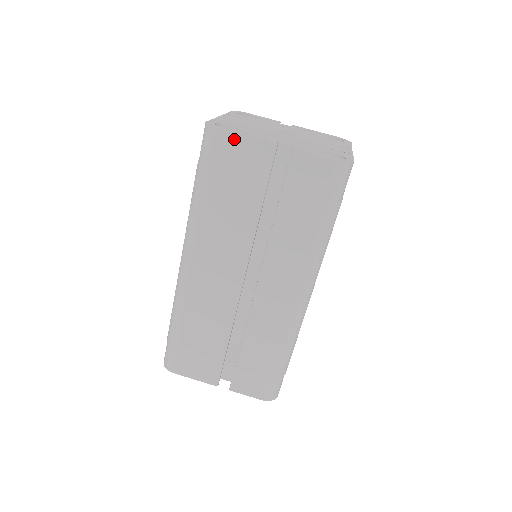
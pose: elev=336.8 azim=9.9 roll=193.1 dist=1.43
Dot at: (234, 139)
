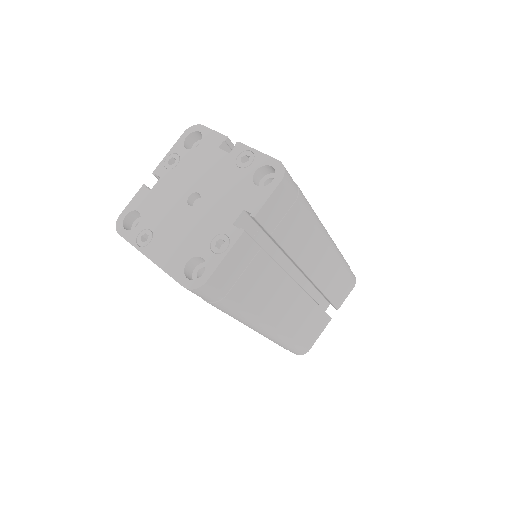
Dot at: (221, 269)
